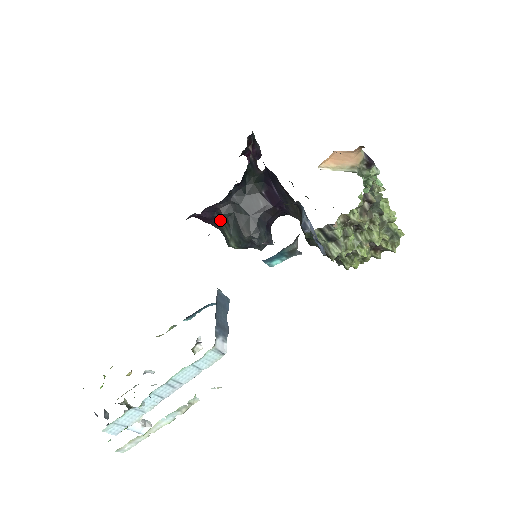
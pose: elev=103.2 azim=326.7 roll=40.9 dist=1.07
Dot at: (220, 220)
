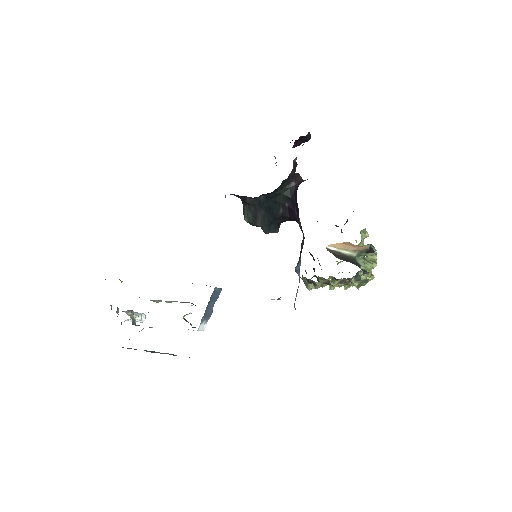
Dot at: (244, 202)
